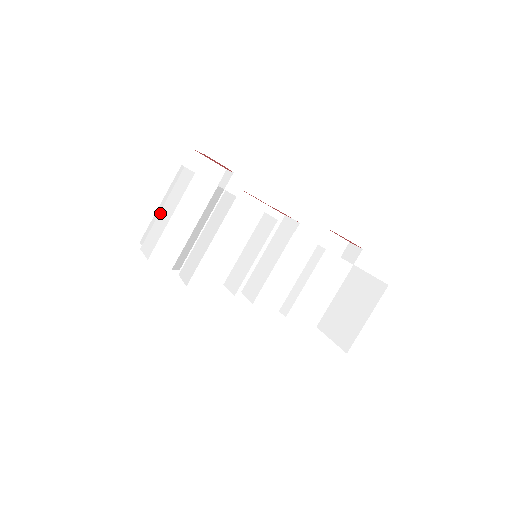
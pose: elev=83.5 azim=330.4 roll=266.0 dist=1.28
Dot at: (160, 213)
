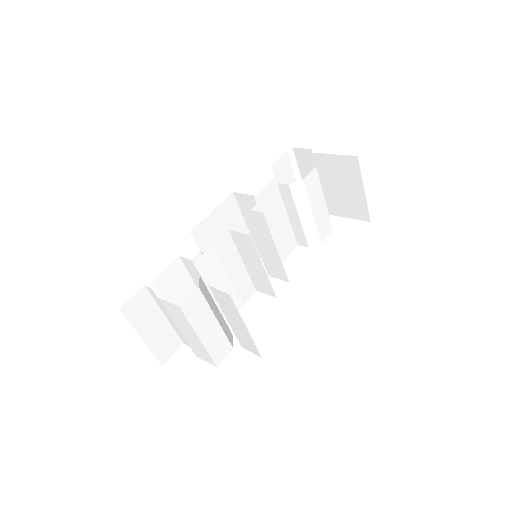
Dot at: (182, 333)
